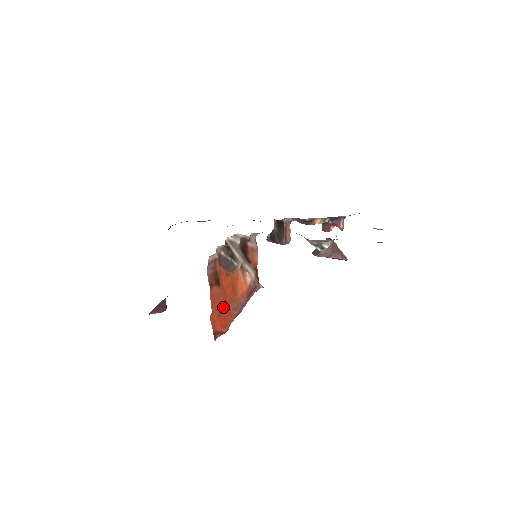
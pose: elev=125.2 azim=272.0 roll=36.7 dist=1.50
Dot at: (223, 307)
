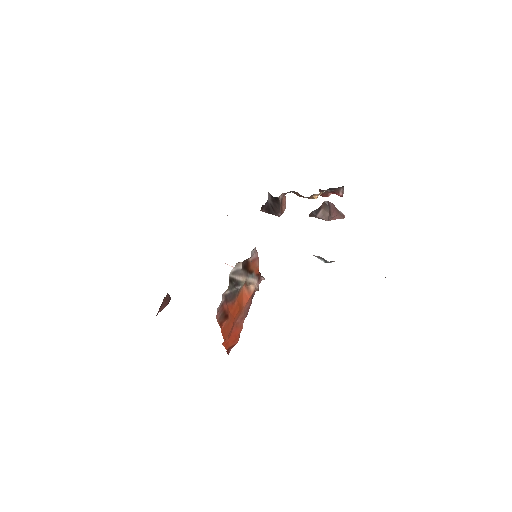
Dot at: (232, 327)
